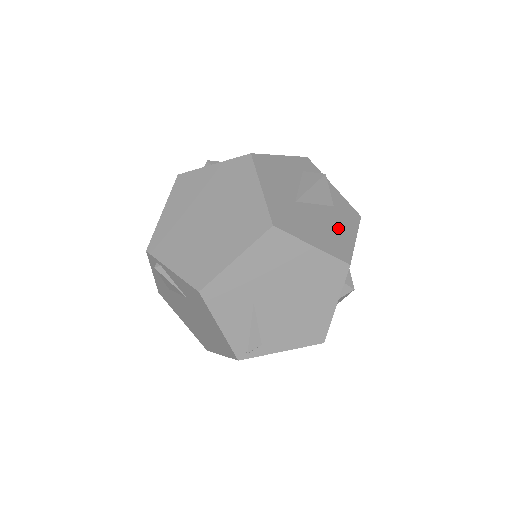
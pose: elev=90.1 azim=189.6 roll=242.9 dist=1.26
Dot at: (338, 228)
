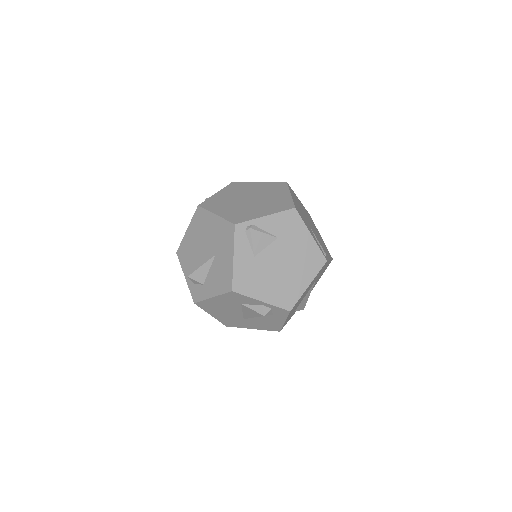
Dot at: occluded
